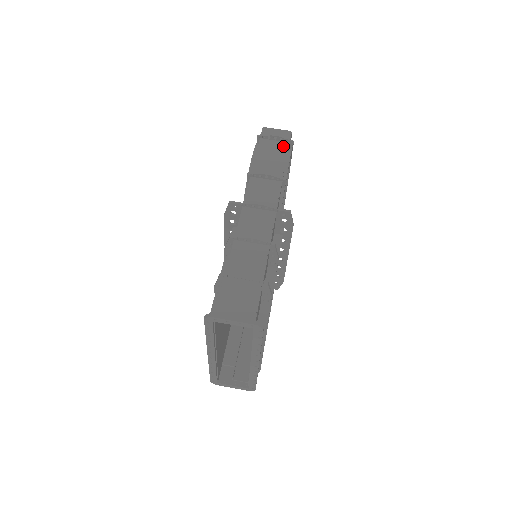
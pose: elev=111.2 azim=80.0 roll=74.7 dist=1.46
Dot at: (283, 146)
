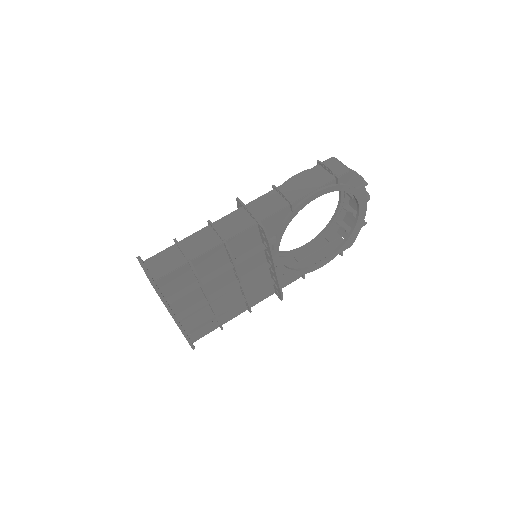
Dot at: (327, 178)
